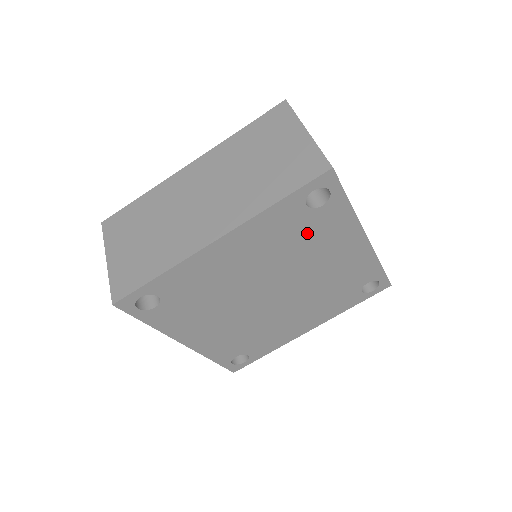
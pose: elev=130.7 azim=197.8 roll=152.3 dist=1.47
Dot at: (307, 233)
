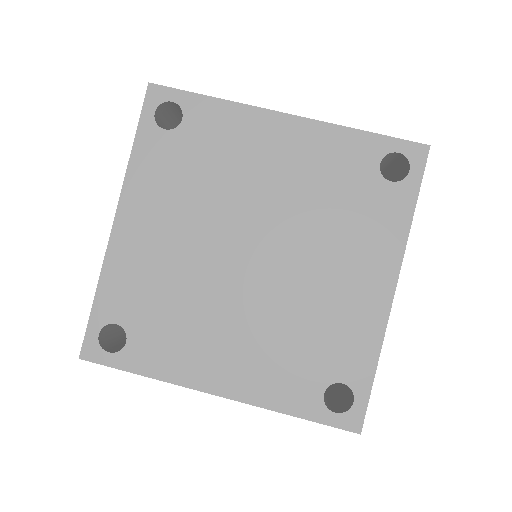
Dot at: (202, 155)
